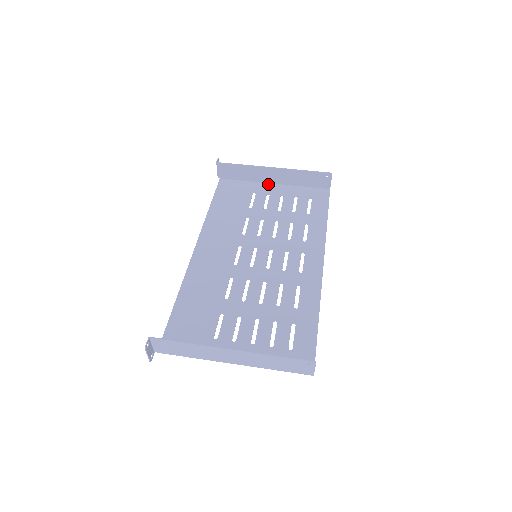
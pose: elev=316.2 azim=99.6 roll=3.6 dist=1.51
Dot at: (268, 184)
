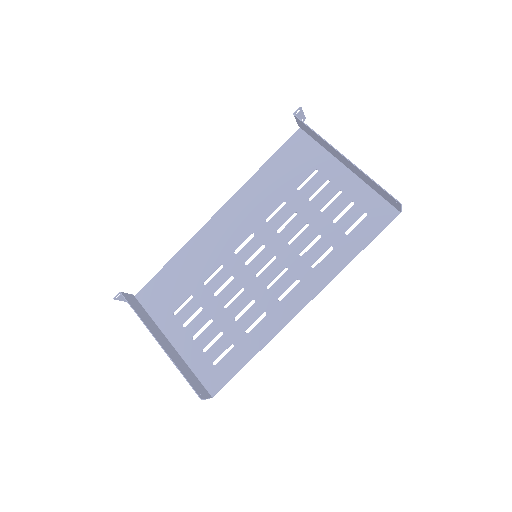
Dot at: (340, 164)
